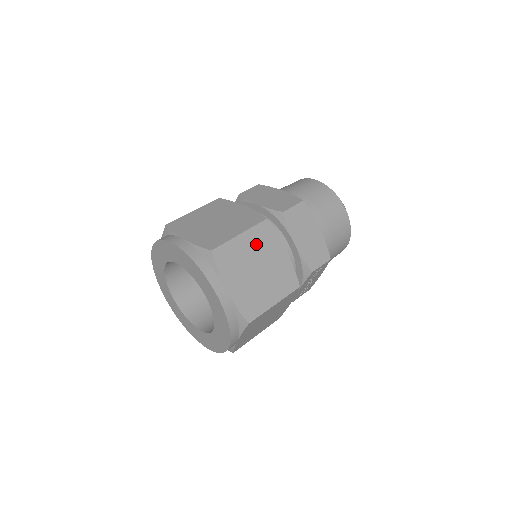
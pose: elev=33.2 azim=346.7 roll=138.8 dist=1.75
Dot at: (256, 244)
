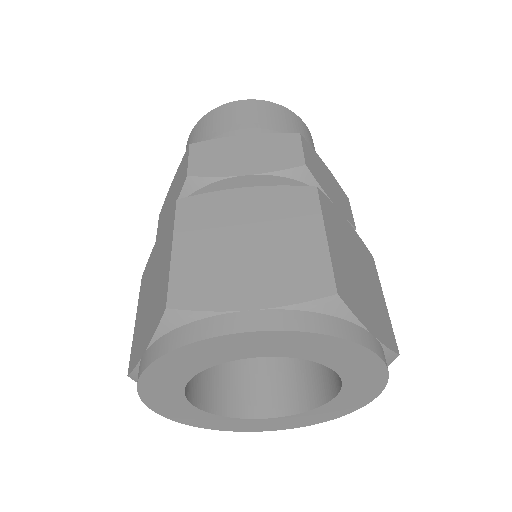
Dot at: (337, 236)
